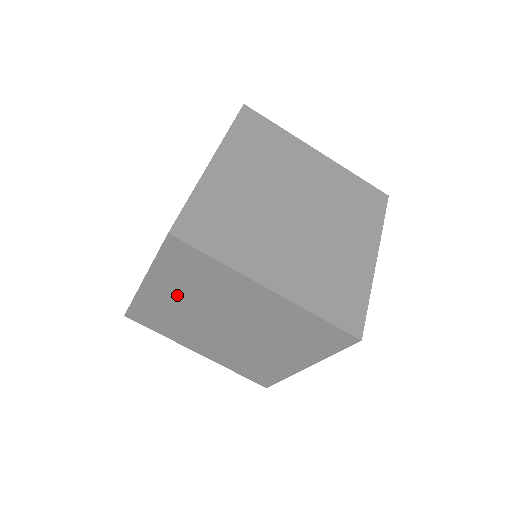
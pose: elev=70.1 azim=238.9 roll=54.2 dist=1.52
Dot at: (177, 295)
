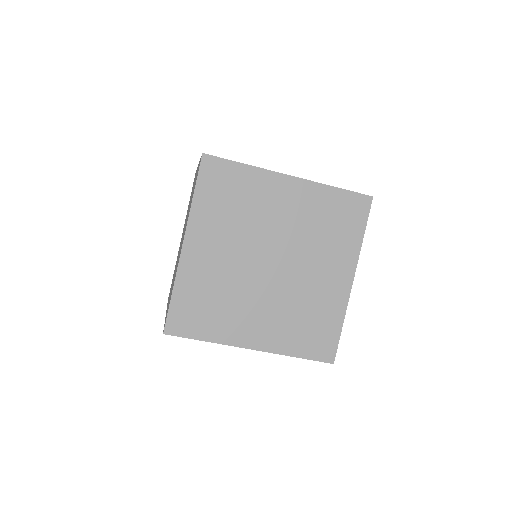
Dot at: occluded
